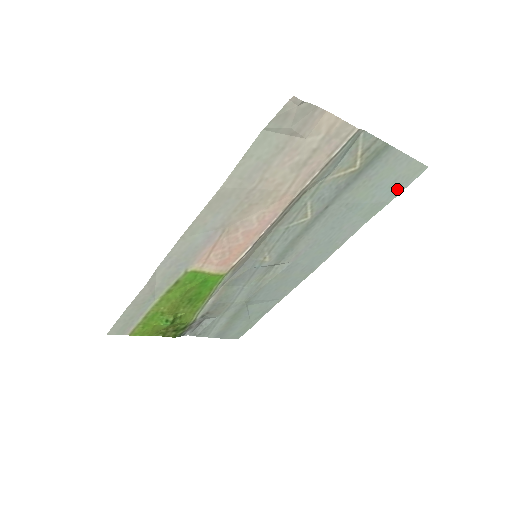
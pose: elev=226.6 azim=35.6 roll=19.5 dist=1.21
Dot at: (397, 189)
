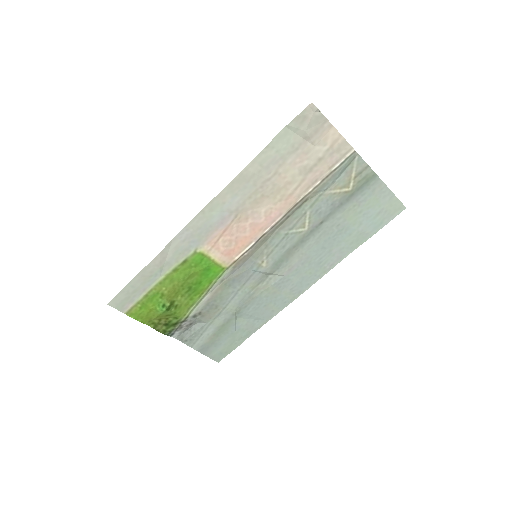
Dot at: (380, 223)
